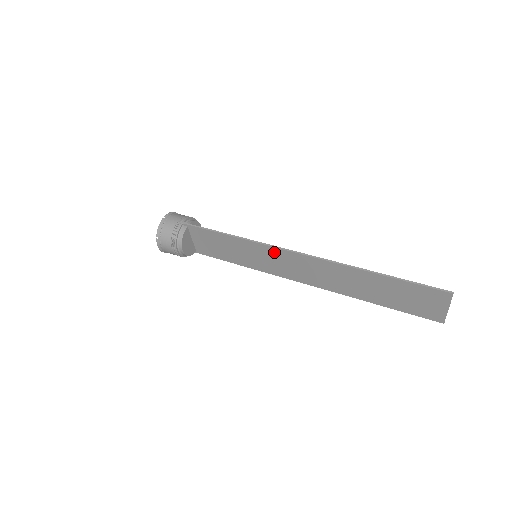
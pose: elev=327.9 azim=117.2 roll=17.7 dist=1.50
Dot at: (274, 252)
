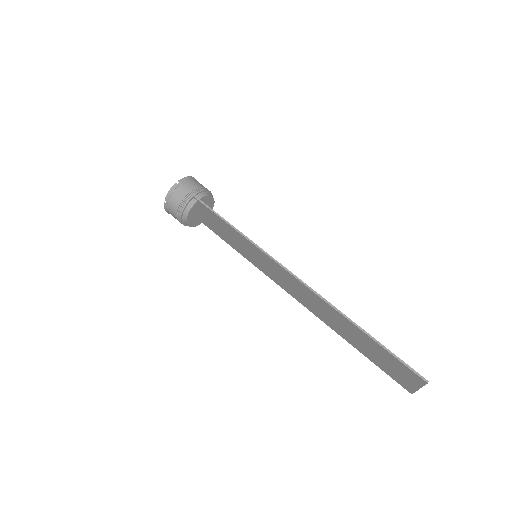
Dot at: (273, 263)
